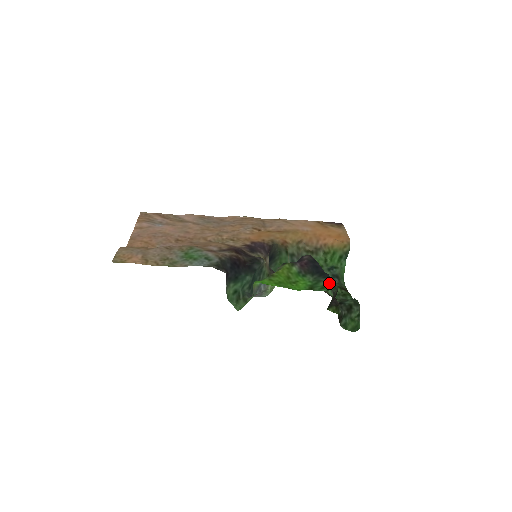
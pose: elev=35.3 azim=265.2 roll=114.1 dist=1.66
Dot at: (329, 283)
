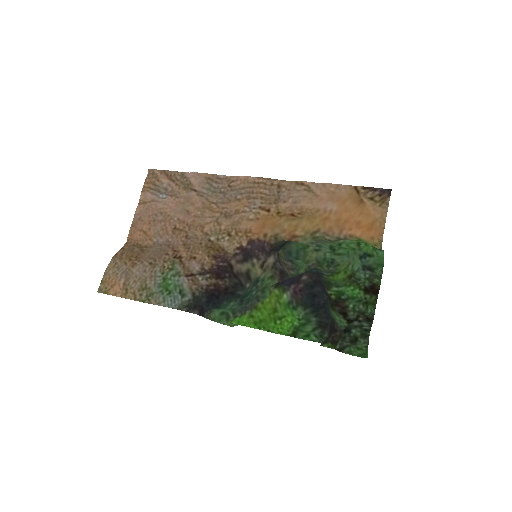
Dot at: (317, 330)
